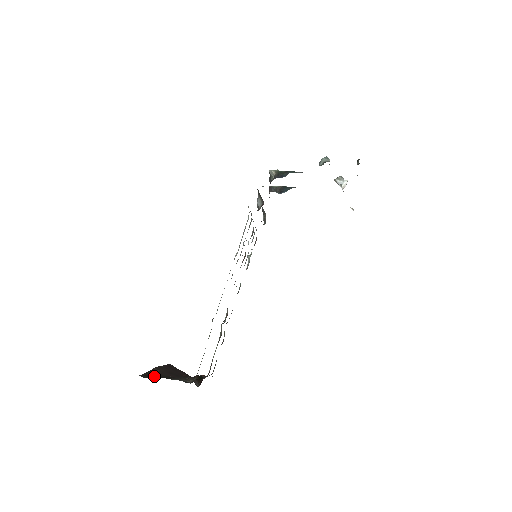
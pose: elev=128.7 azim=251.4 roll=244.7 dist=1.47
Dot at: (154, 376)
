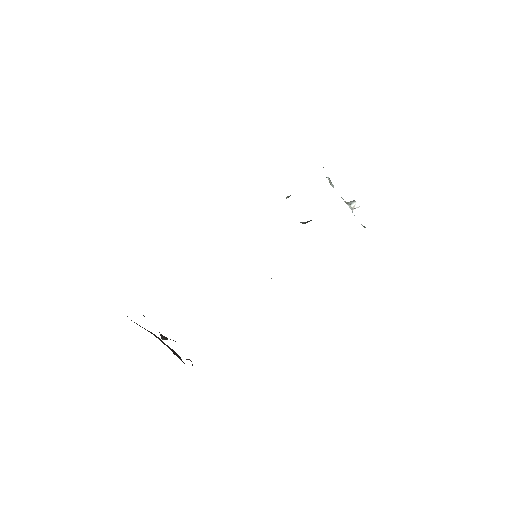
Dot at: occluded
